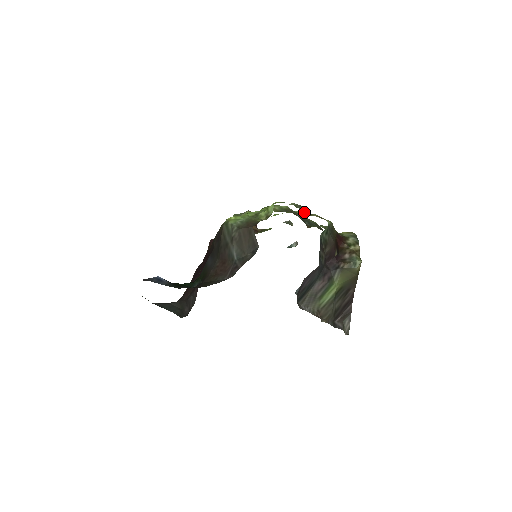
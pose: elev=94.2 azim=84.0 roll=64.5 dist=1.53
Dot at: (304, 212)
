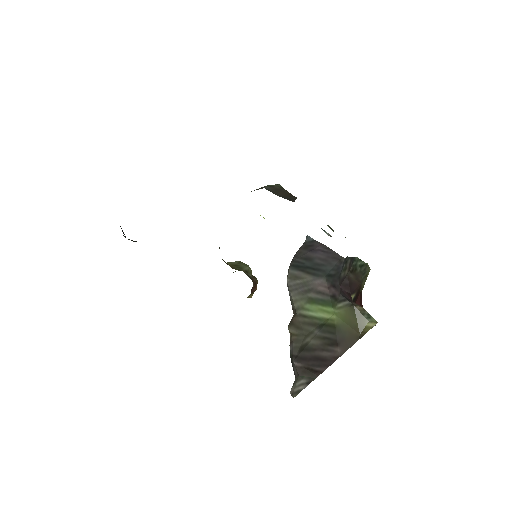
Dot at: occluded
